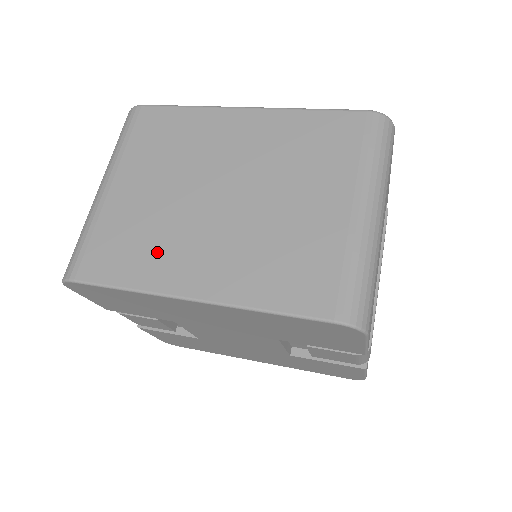
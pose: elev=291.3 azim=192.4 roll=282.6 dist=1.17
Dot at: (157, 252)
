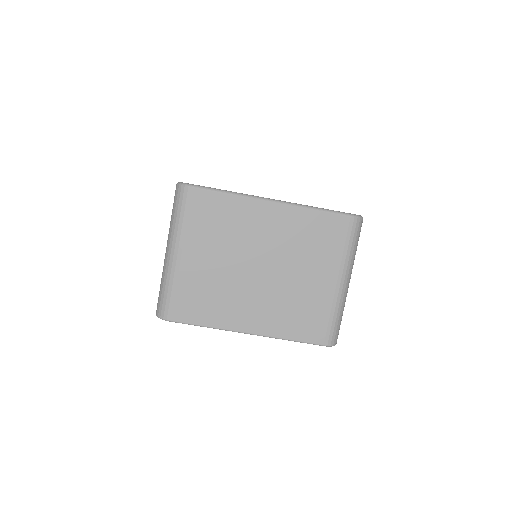
Dot at: (223, 305)
